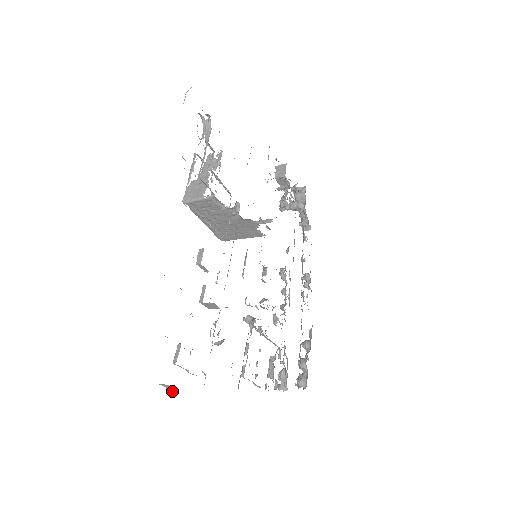
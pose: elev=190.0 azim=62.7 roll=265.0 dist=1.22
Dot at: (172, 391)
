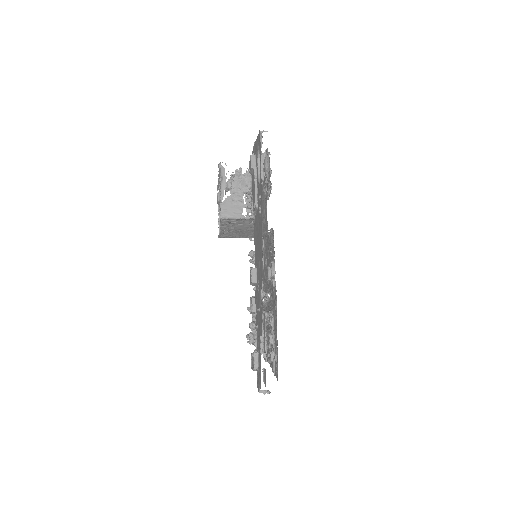
Dot at: (266, 392)
